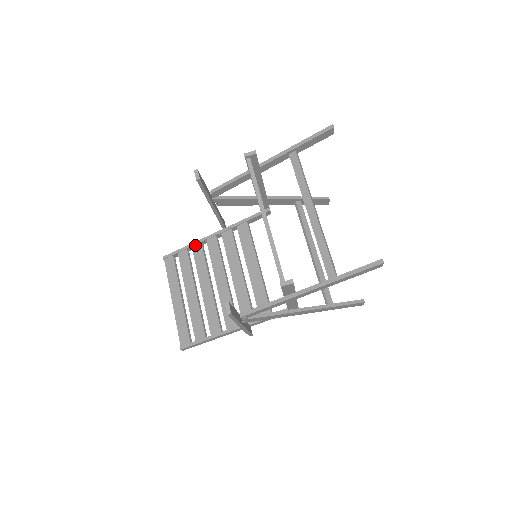
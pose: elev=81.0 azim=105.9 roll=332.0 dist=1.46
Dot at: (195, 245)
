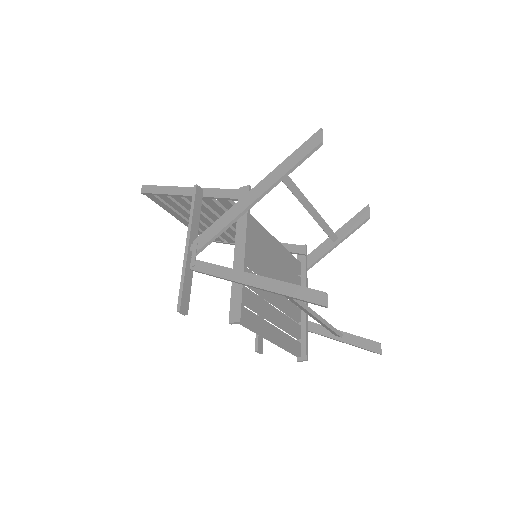
Dot at: (173, 196)
